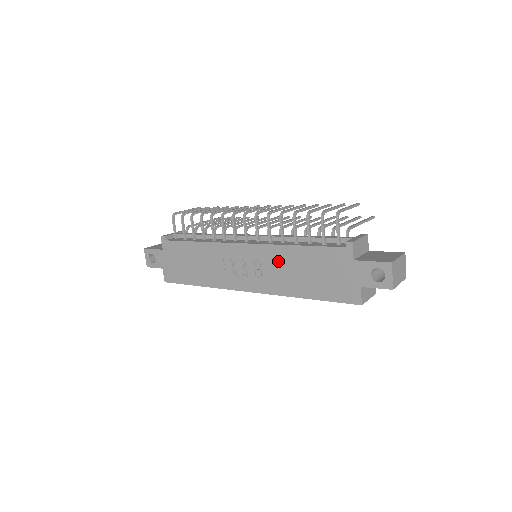
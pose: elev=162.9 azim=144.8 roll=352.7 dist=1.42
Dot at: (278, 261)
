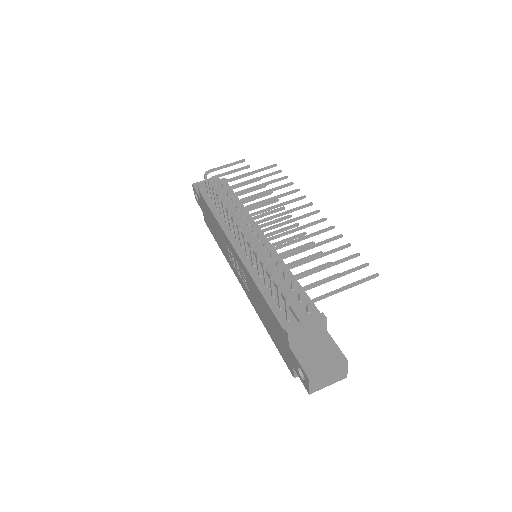
Dot at: (252, 288)
